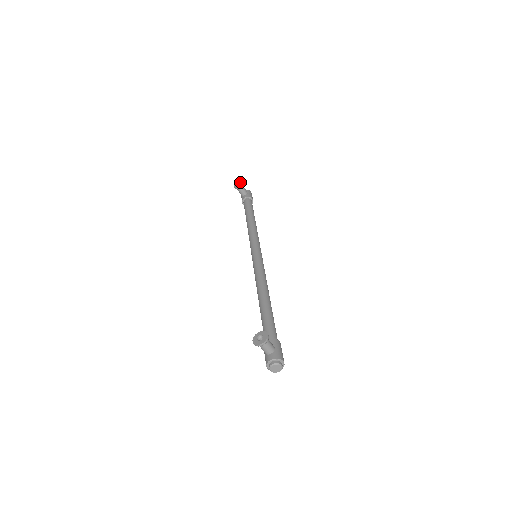
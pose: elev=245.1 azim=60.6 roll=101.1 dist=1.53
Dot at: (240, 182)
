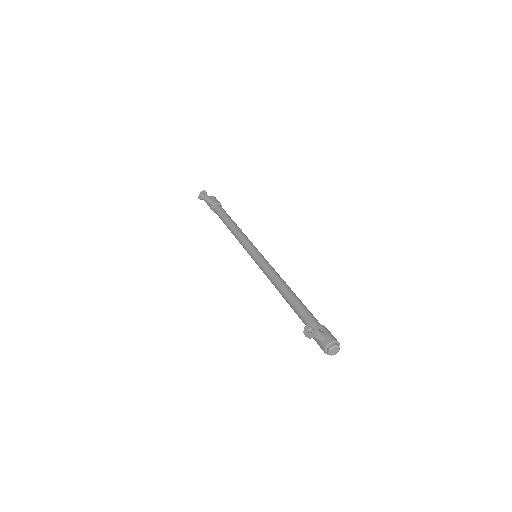
Dot at: (203, 192)
